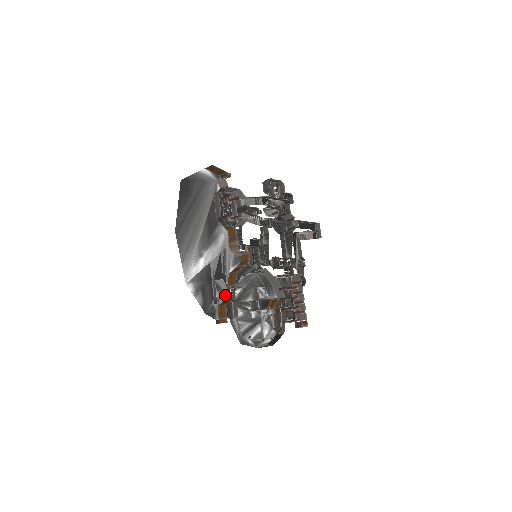
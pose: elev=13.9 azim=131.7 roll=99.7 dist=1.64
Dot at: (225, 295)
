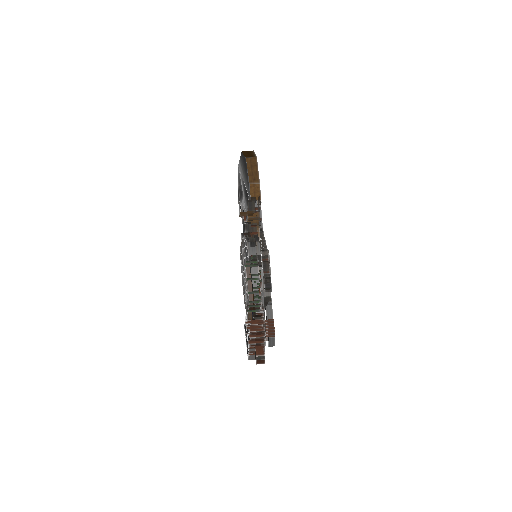
Dot at: (242, 222)
